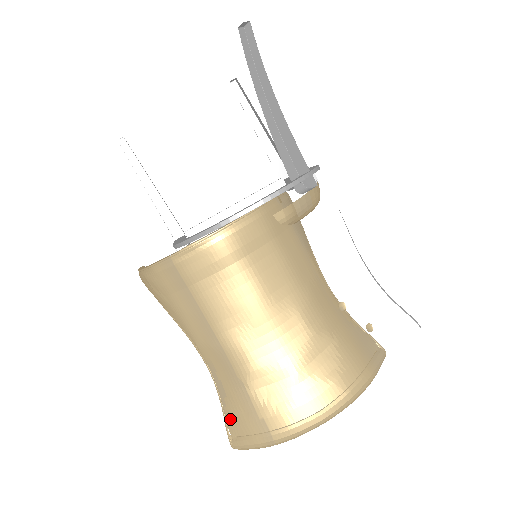
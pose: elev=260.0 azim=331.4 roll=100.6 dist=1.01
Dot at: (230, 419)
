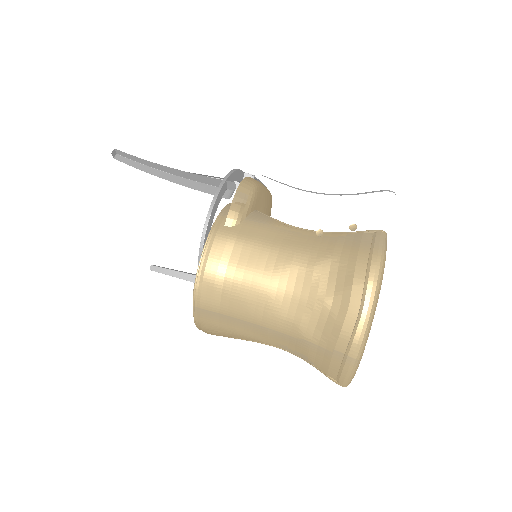
Dot at: (323, 369)
